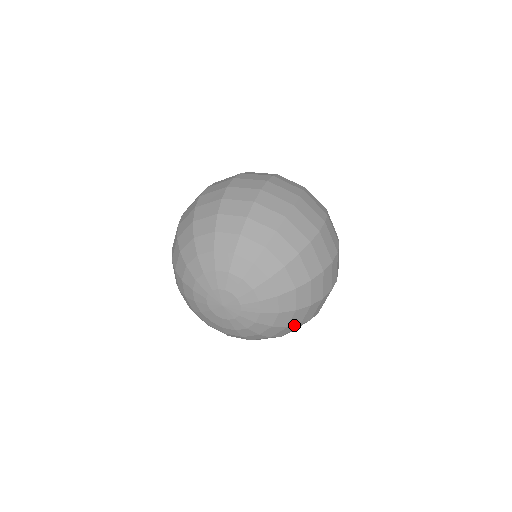
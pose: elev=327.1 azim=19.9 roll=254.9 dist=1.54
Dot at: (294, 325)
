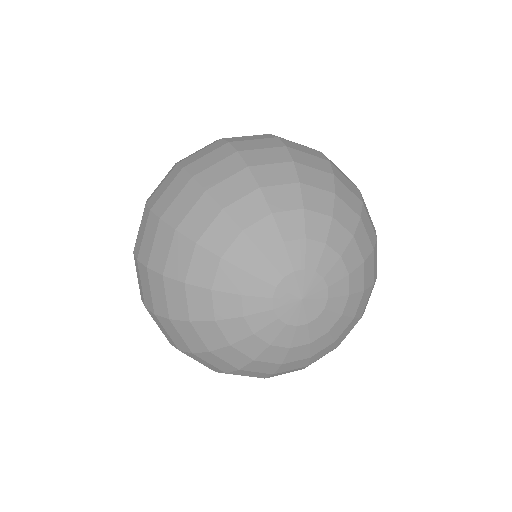
Dot at: occluded
